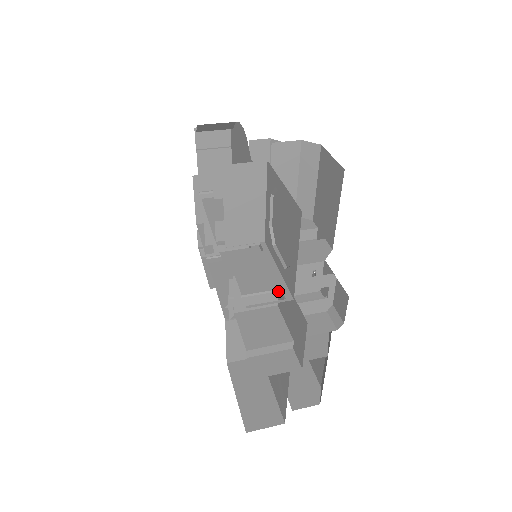
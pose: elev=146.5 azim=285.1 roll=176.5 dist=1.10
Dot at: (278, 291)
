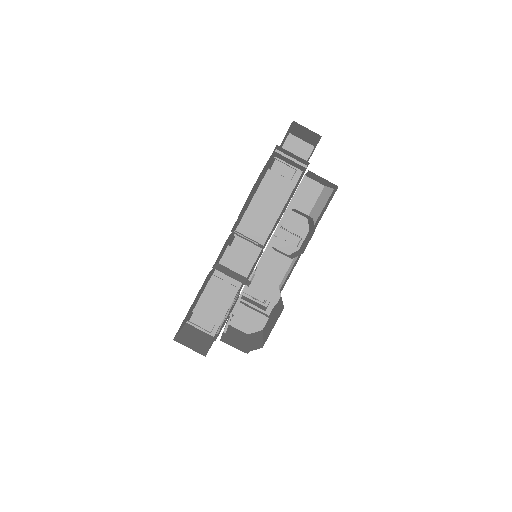
Dot at: occluded
